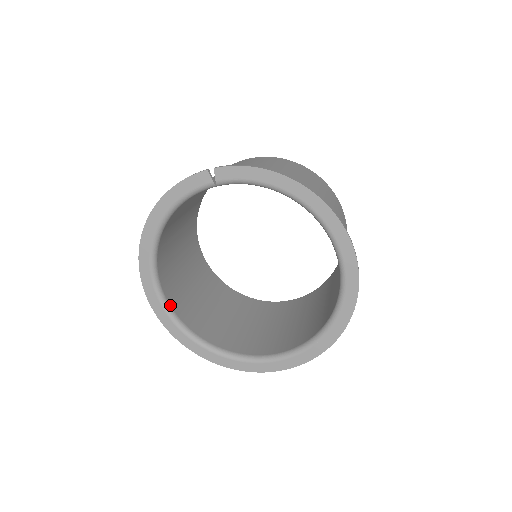
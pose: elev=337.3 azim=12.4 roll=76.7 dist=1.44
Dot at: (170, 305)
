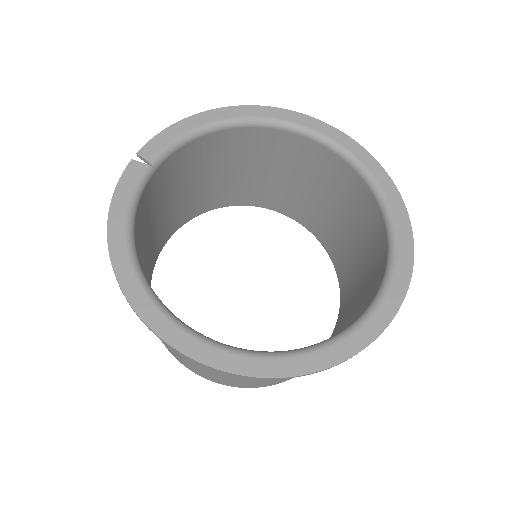
Dot at: (230, 347)
